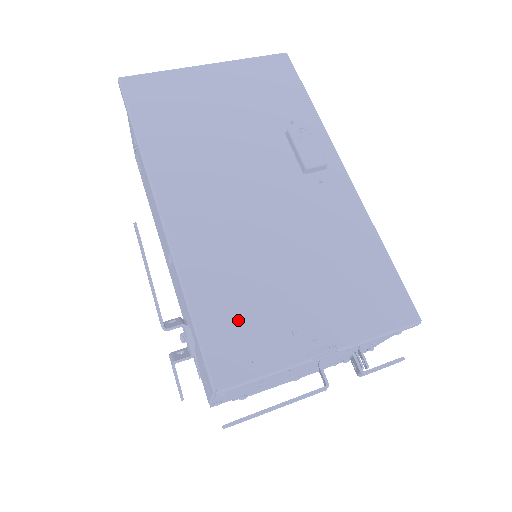
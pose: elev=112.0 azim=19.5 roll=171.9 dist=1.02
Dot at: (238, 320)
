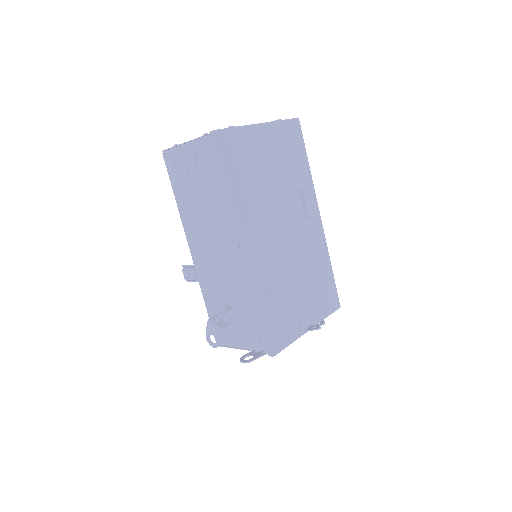
Dot at: (281, 316)
